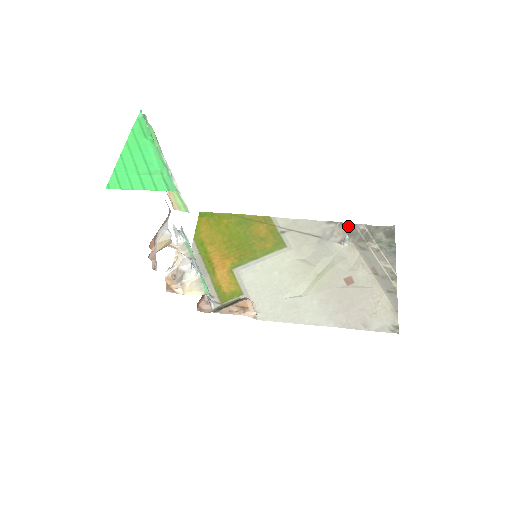
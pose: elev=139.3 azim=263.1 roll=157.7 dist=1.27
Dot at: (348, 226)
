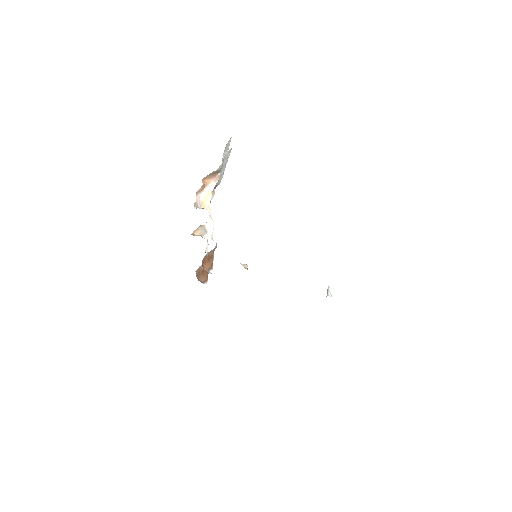
Dot at: occluded
